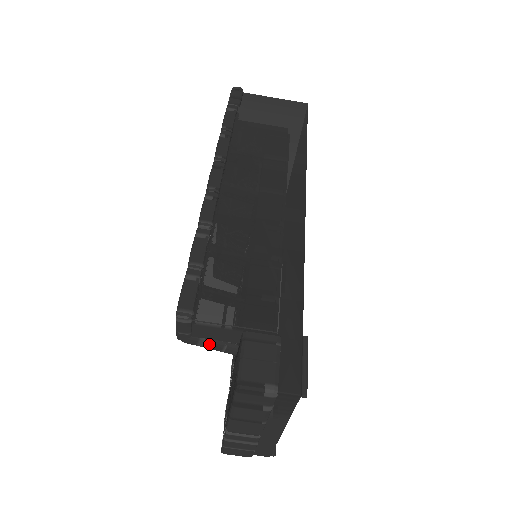
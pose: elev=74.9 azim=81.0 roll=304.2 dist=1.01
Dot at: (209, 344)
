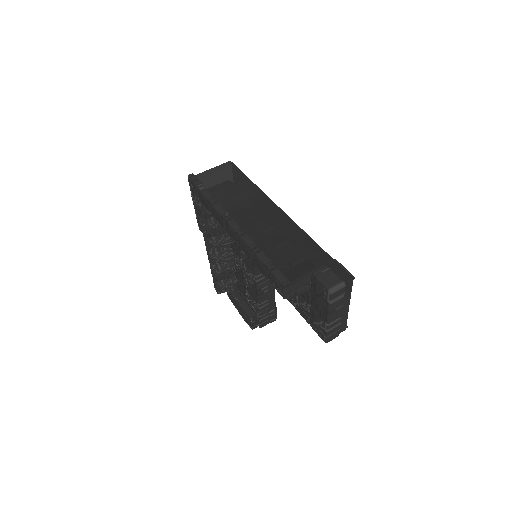
Dot at: (298, 292)
